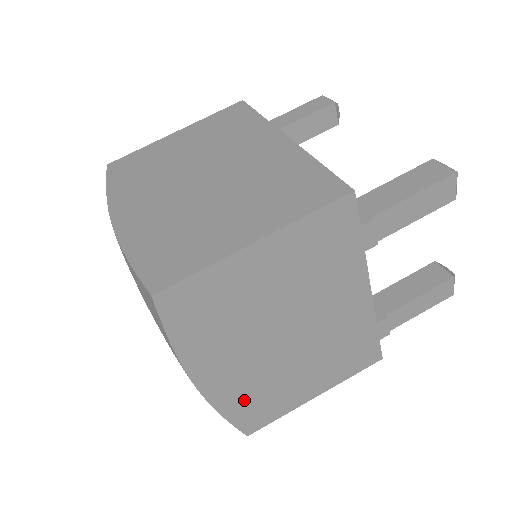
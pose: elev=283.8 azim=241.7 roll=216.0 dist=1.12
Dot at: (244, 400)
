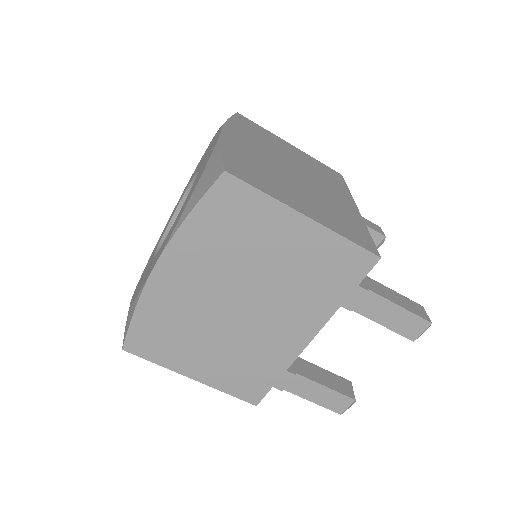
Dot at: (160, 316)
